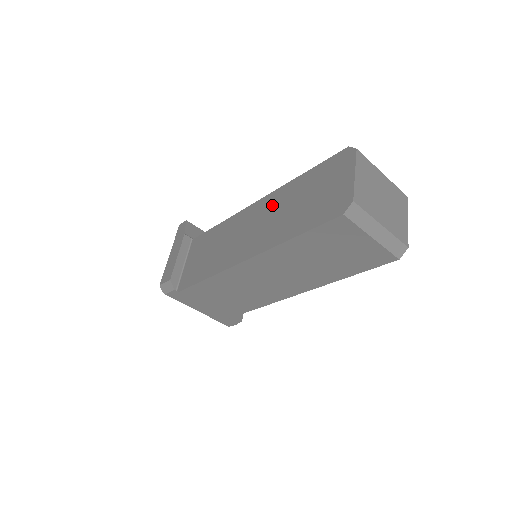
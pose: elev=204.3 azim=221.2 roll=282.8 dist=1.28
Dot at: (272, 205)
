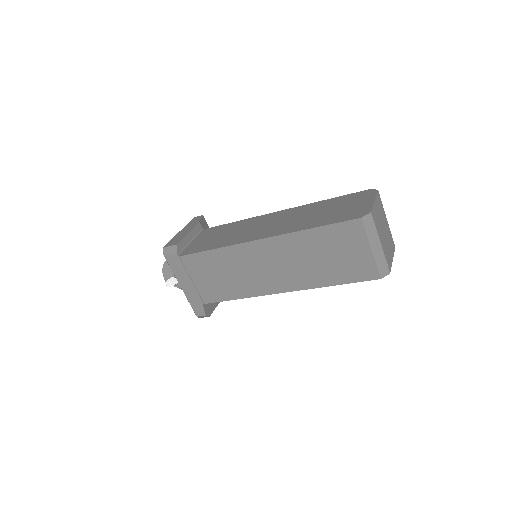
Dot at: (294, 213)
